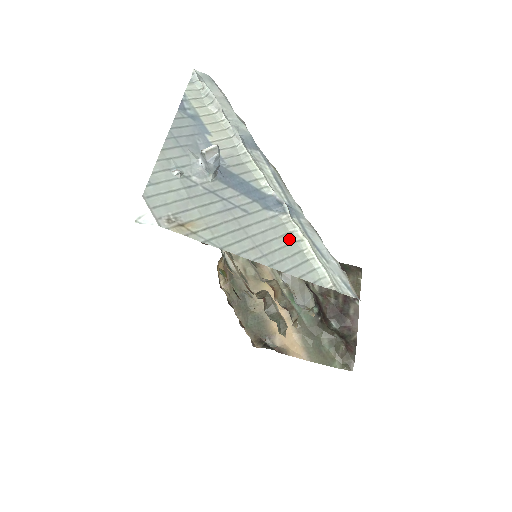
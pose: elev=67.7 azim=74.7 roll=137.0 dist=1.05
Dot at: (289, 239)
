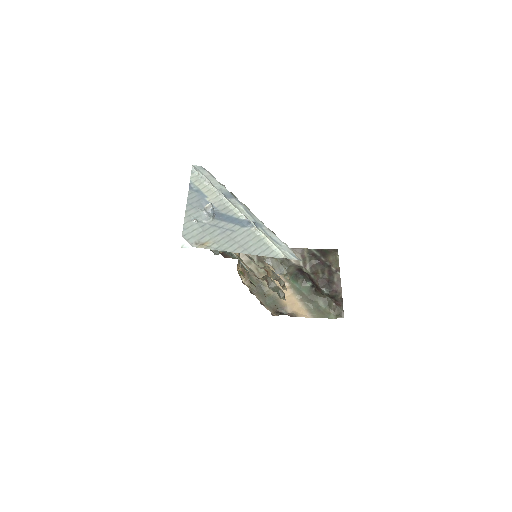
Dot at: (258, 239)
